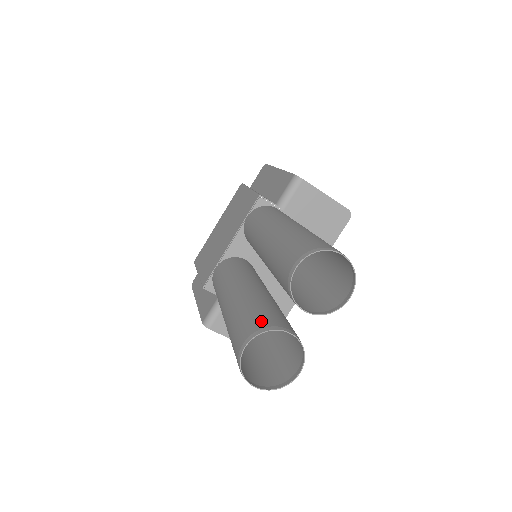
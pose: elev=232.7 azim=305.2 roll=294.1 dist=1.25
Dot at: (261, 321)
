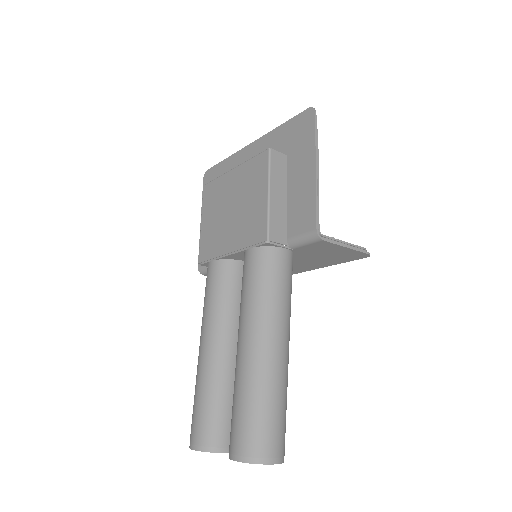
Dot at: (210, 434)
